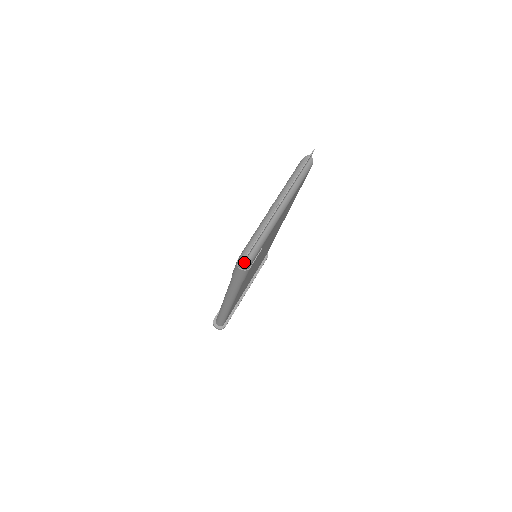
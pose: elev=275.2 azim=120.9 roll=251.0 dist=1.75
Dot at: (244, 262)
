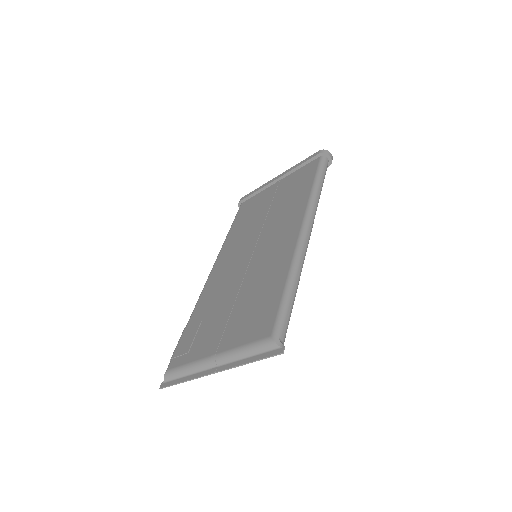
Dot at: (165, 383)
